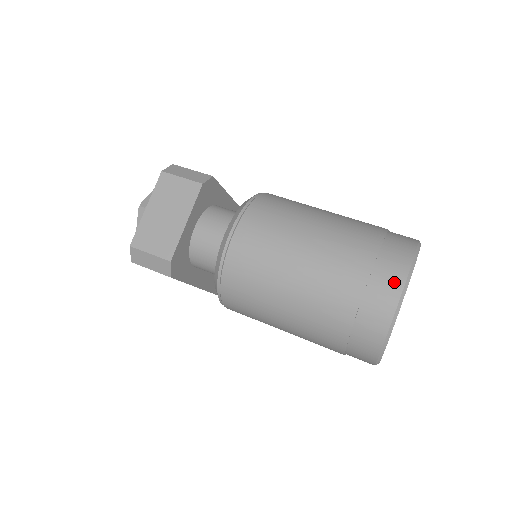
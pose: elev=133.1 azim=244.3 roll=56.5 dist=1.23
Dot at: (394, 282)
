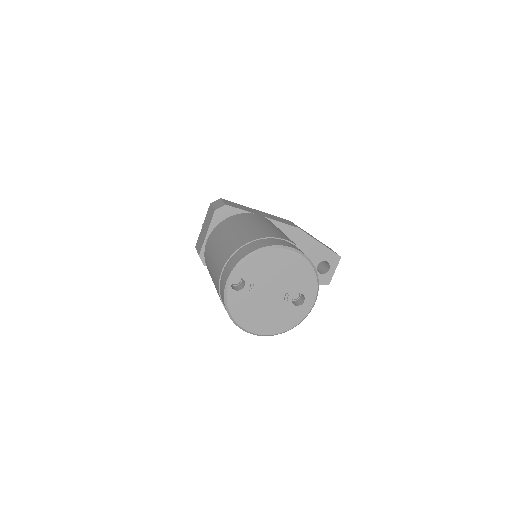
Dot at: (228, 272)
